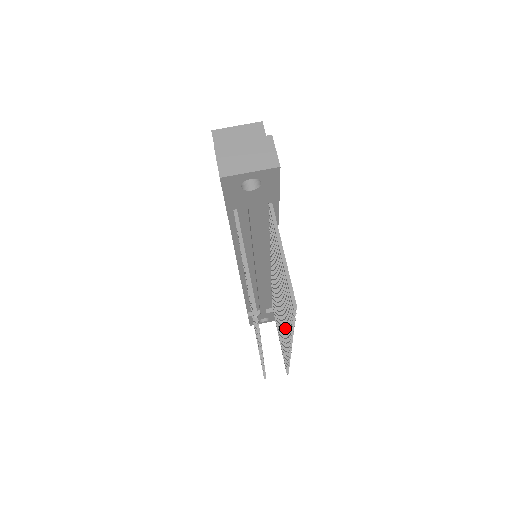
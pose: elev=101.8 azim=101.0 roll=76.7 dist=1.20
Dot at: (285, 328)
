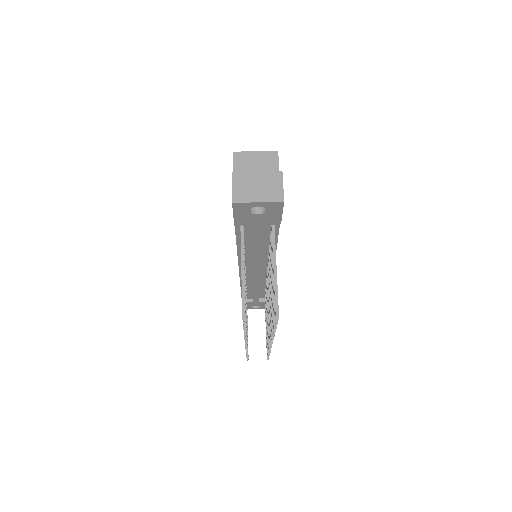
Dot at: (270, 325)
